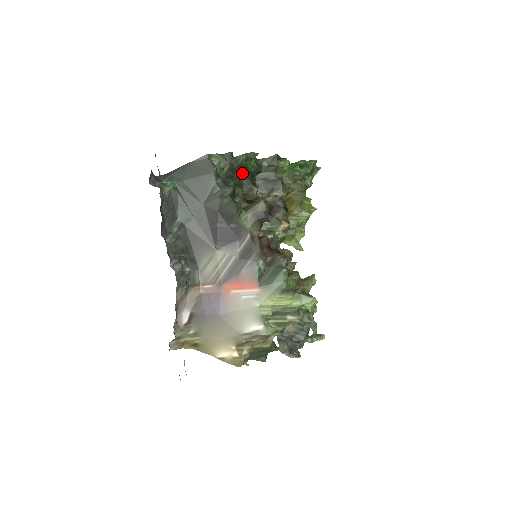
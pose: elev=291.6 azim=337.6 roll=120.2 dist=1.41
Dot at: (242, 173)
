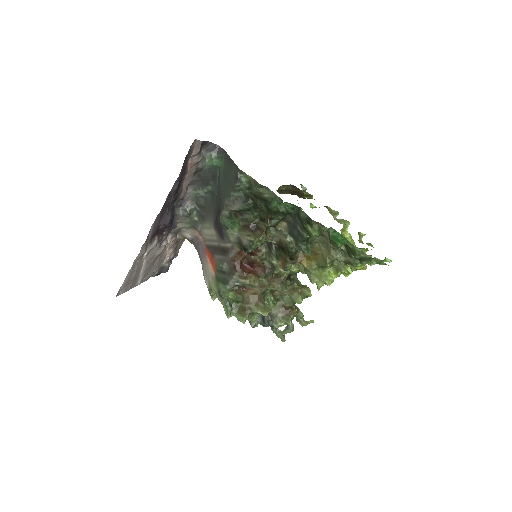
Dot at: (264, 204)
